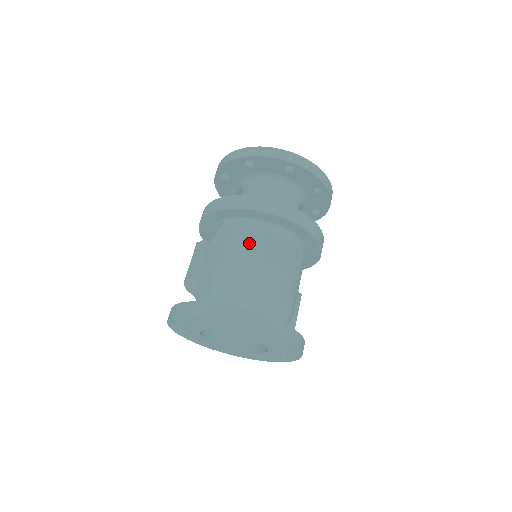
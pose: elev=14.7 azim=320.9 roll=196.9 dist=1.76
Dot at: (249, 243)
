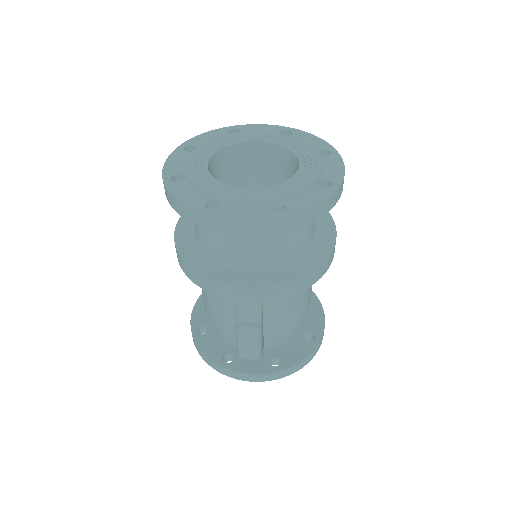
Dot at: (295, 298)
